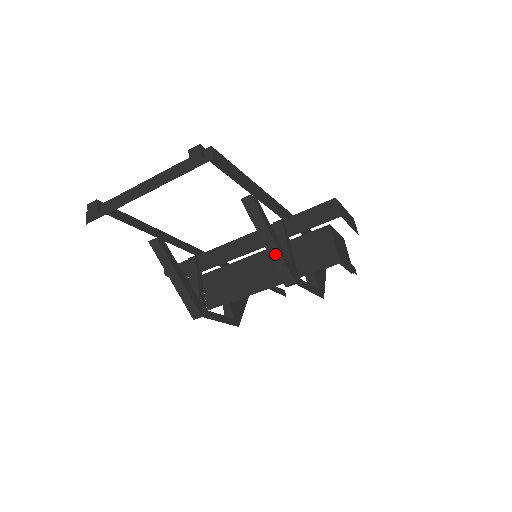
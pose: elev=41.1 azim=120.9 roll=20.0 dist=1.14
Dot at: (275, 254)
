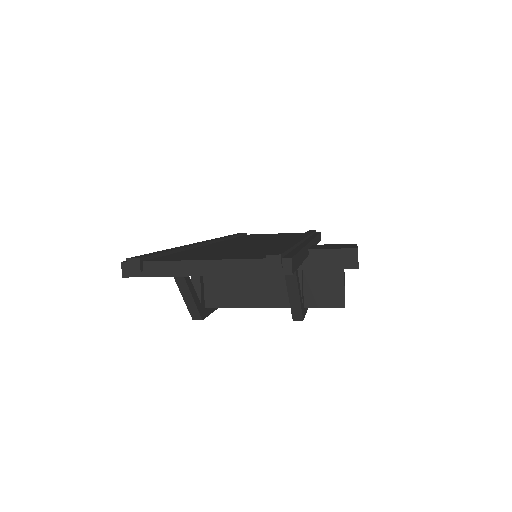
Dot at: (295, 300)
